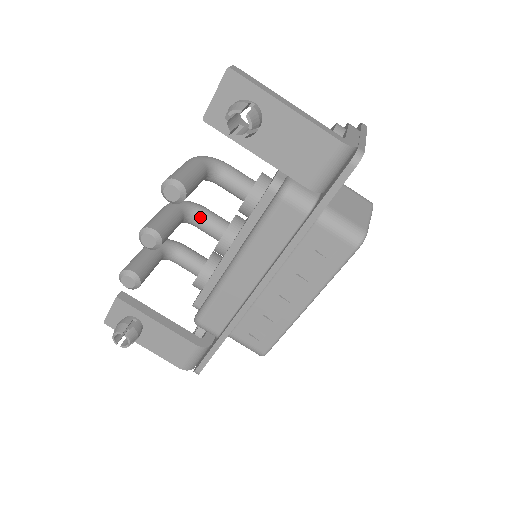
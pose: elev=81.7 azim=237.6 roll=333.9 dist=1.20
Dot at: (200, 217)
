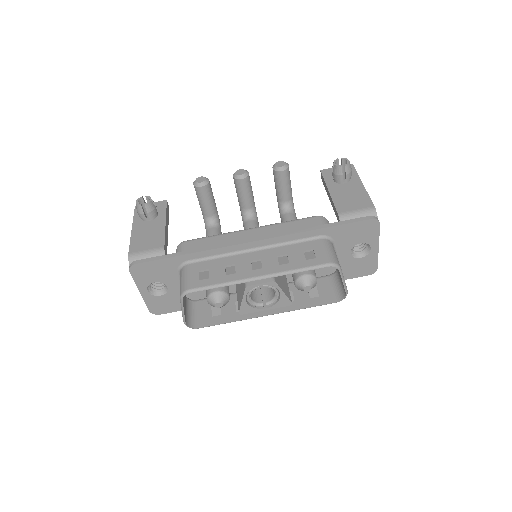
Dot at: (254, 221)
